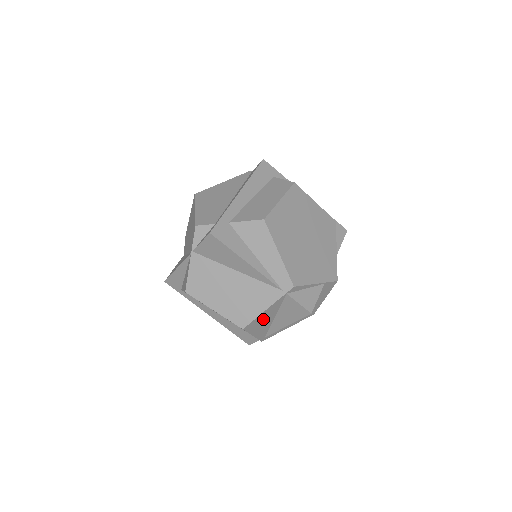
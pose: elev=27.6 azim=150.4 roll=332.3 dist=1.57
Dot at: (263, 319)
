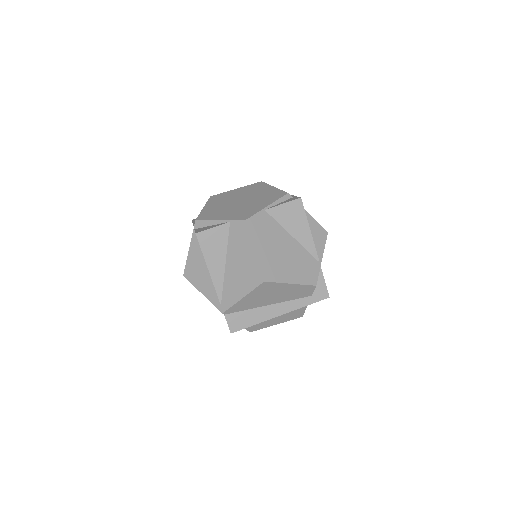
Dot at: (196, 266)
